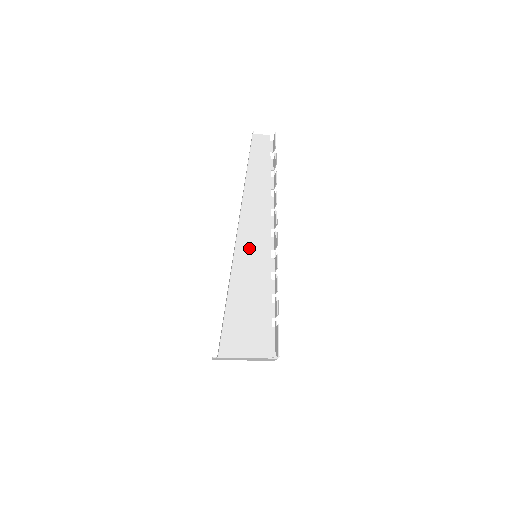
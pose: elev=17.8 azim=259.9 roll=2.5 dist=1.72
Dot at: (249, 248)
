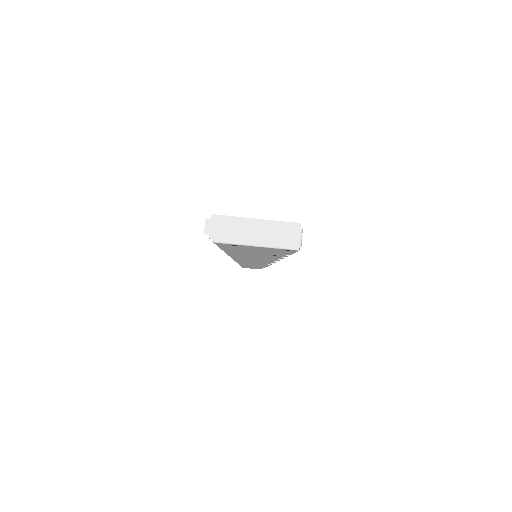
Dot at: occluded
